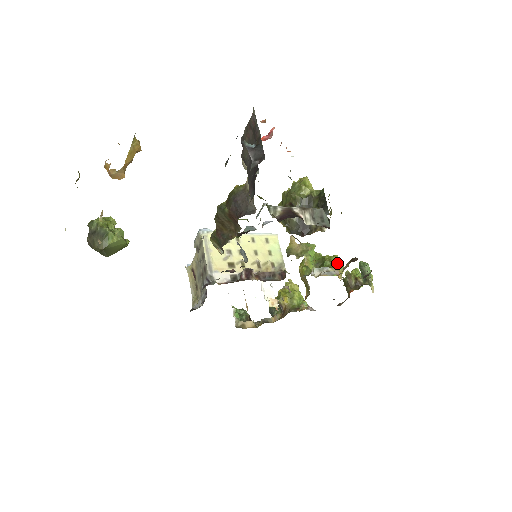
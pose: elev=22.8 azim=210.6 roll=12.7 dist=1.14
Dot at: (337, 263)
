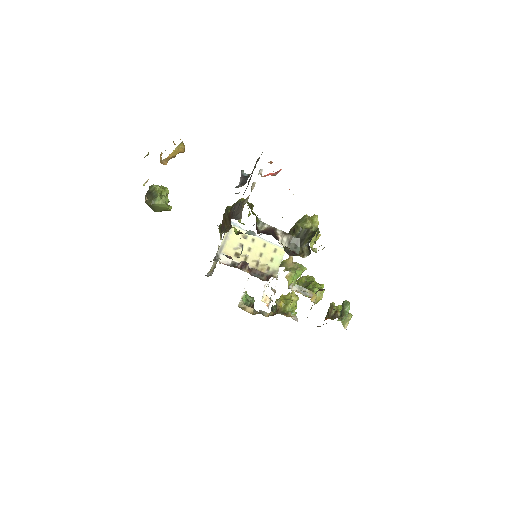
Dot at: (317, 289)
